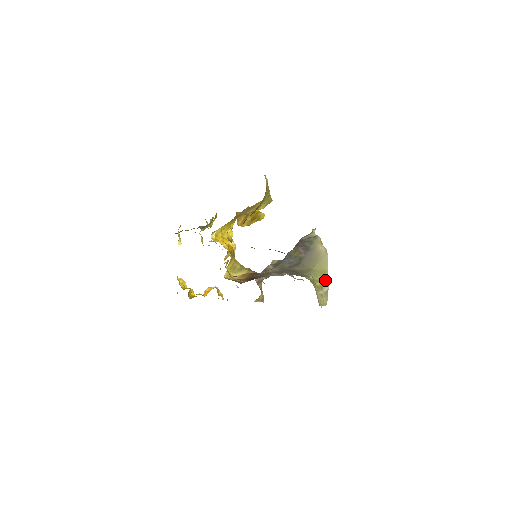
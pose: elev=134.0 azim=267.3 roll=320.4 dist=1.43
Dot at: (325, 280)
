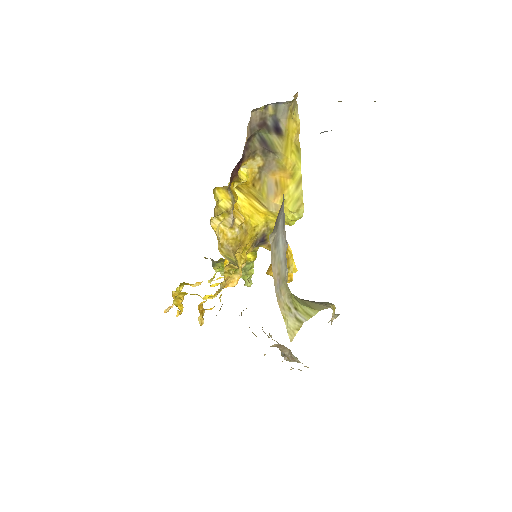
Dot at: (307, 312)
